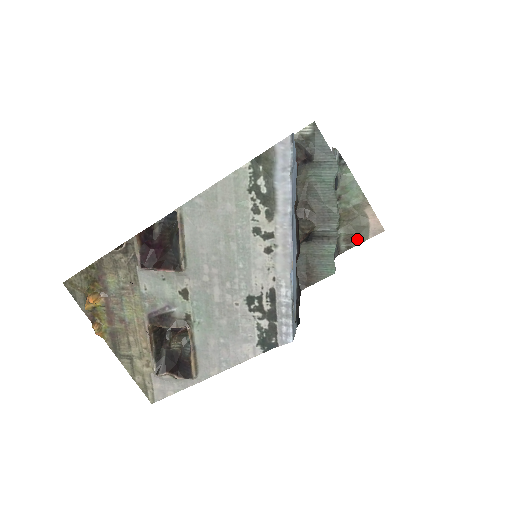
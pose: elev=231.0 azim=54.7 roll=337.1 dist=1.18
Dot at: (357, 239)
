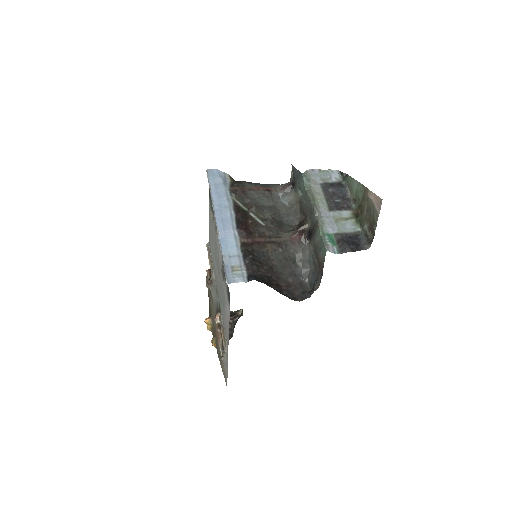
Dot at: (374, 222)
